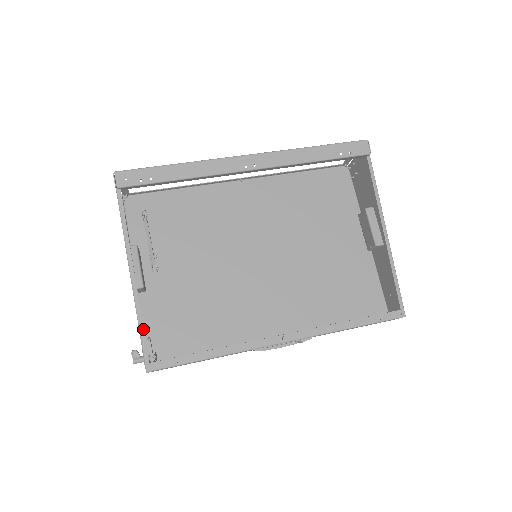
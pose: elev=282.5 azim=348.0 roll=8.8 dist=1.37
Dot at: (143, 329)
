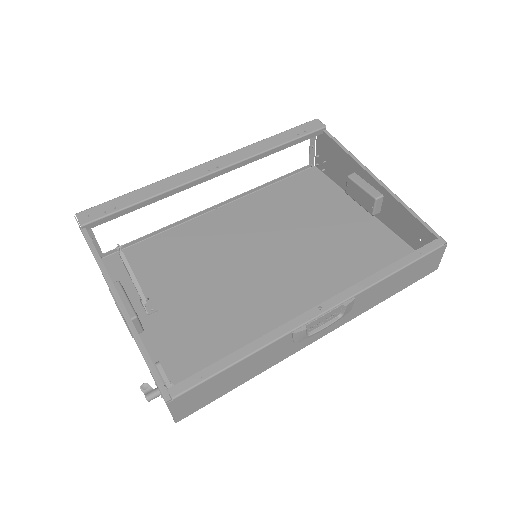
Dot at: (147, 353)
